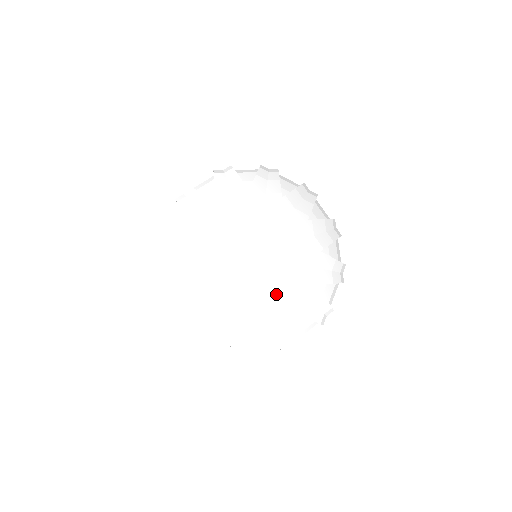
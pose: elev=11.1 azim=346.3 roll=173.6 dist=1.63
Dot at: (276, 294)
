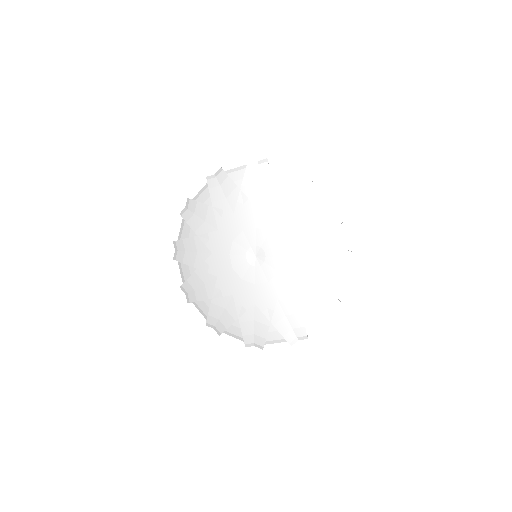
Dot at: (292, 276)
